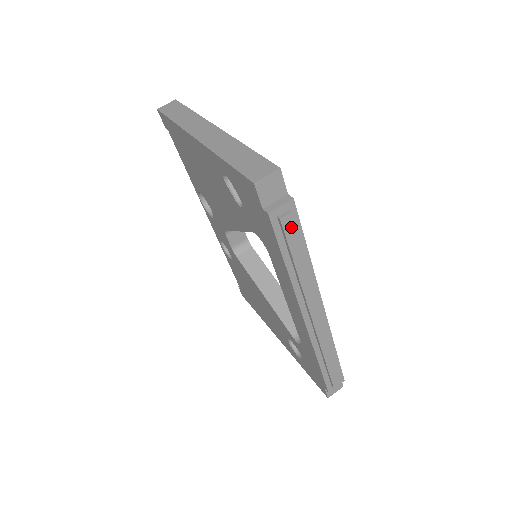
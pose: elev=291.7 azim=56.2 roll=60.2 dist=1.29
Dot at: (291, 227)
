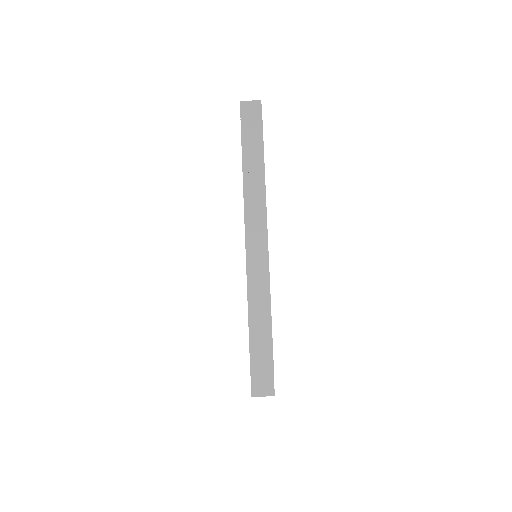
Dot at: (254, 135)
